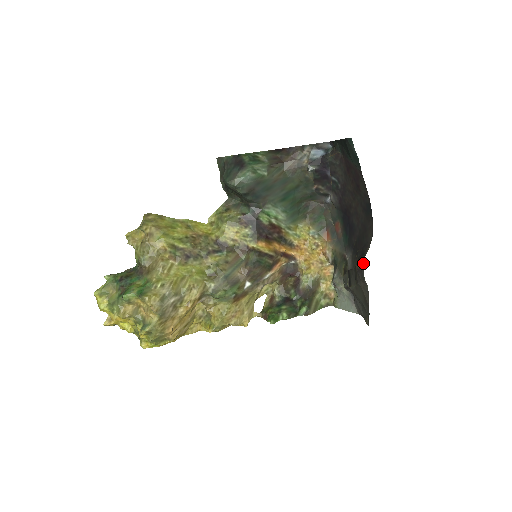
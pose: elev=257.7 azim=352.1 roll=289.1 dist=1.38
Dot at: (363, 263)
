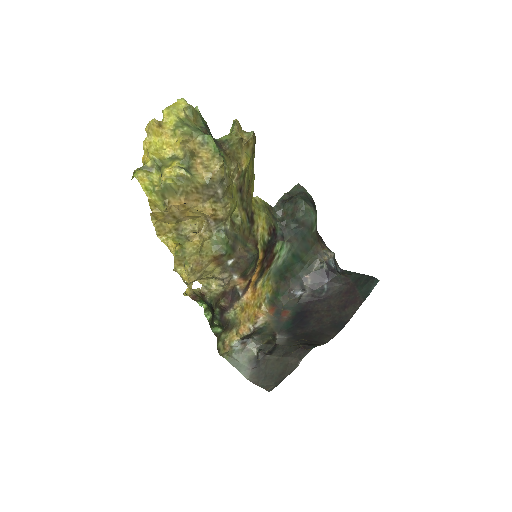
Dot at: occluded
